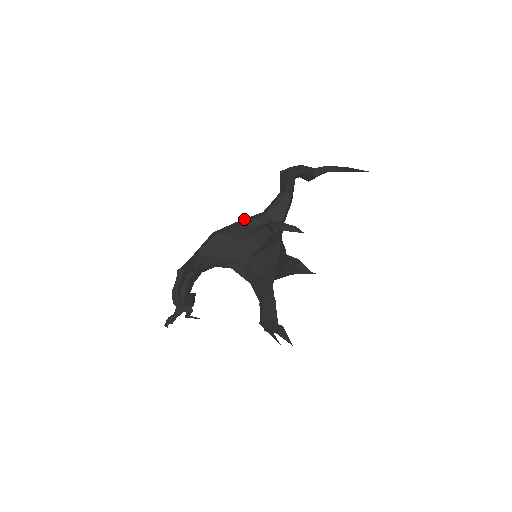
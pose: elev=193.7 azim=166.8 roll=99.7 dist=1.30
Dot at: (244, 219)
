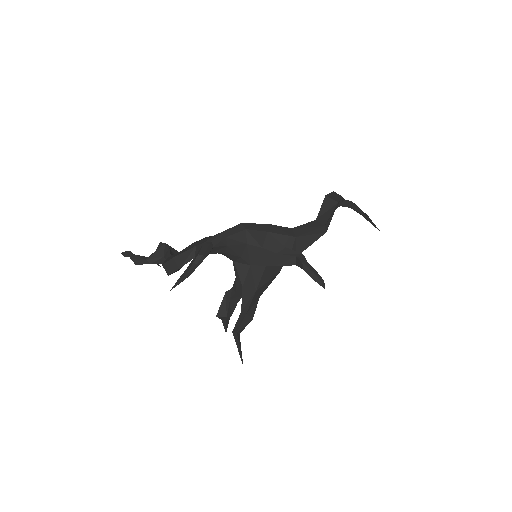
Dot at: (274, 226)
